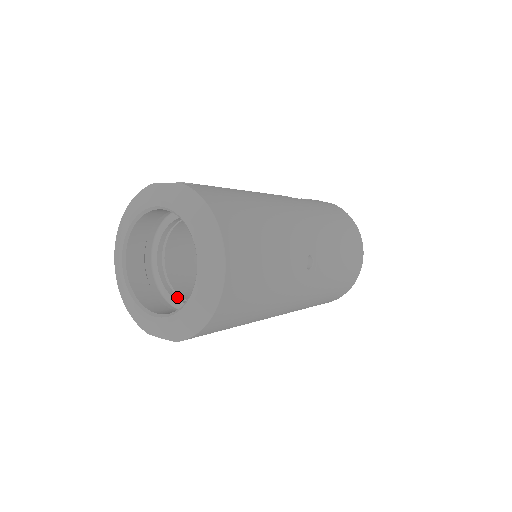
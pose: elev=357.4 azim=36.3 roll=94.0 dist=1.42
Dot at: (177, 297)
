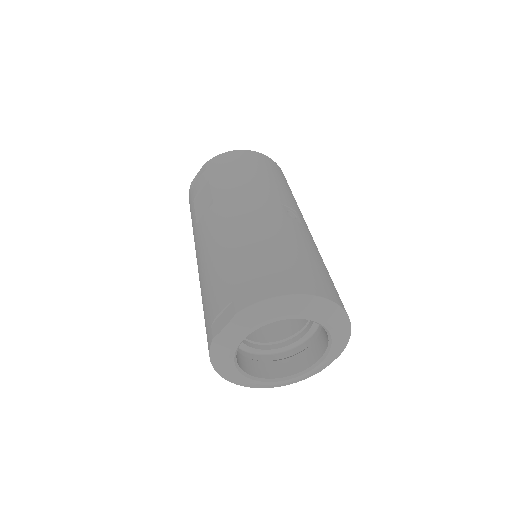
Dot at: (293, 340)
